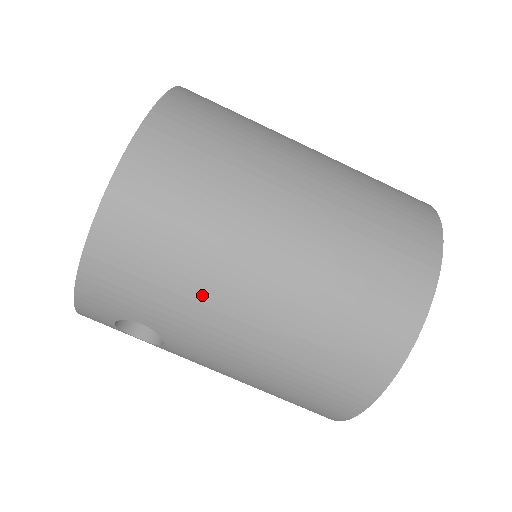
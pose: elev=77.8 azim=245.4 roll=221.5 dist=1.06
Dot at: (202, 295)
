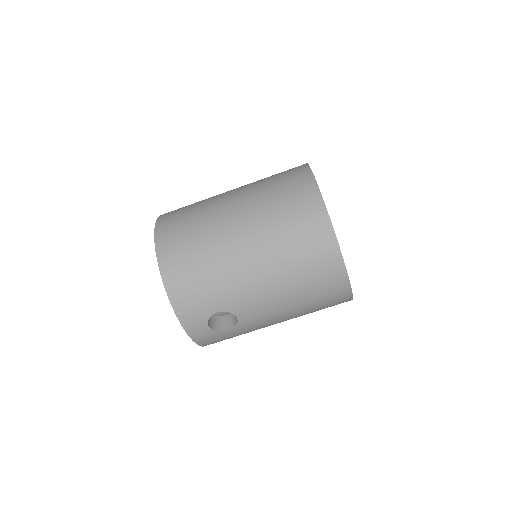
Dot at: (226, 272)
